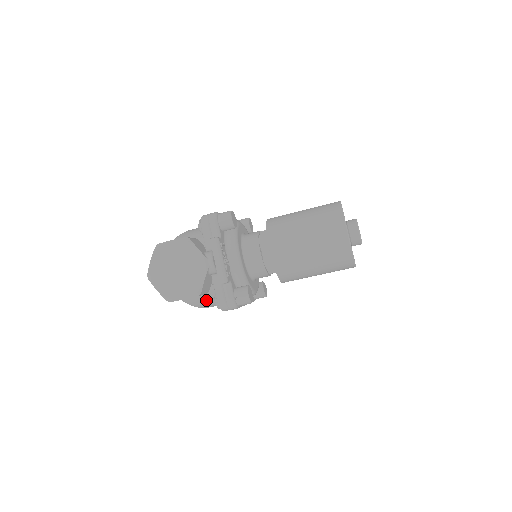
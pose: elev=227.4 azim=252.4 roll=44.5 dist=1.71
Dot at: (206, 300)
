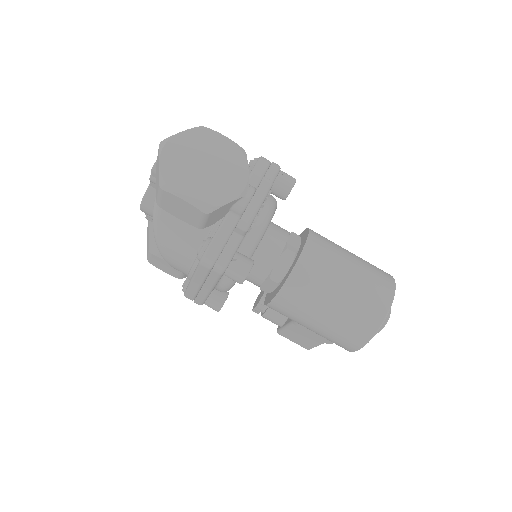
Dot at: (182, 239)
